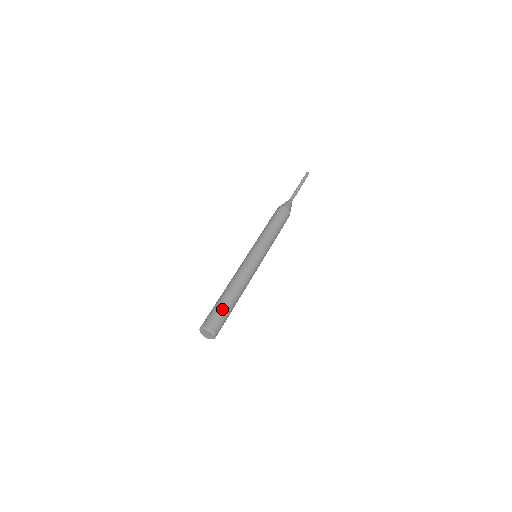
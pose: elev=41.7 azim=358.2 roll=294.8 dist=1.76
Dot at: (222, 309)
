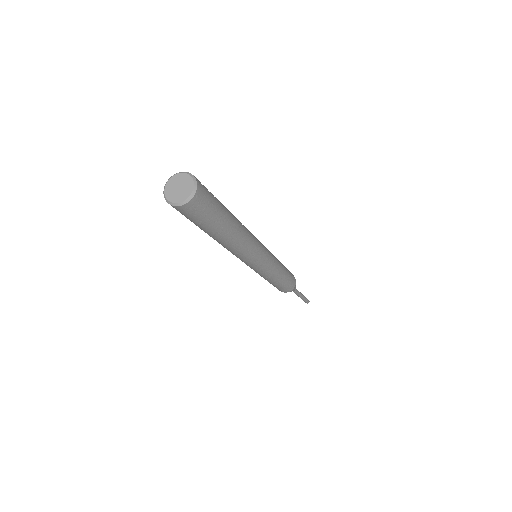
Dot at: (219, 204)
